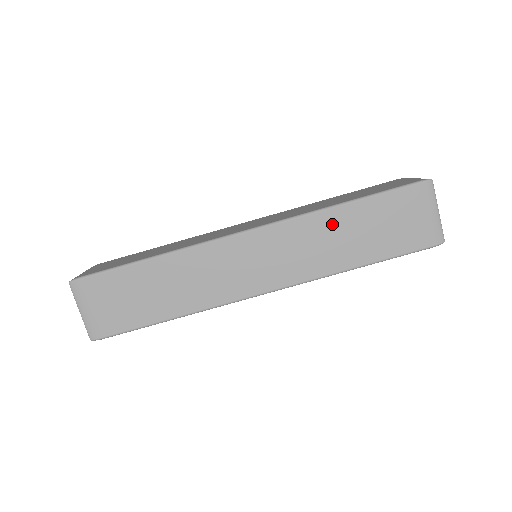
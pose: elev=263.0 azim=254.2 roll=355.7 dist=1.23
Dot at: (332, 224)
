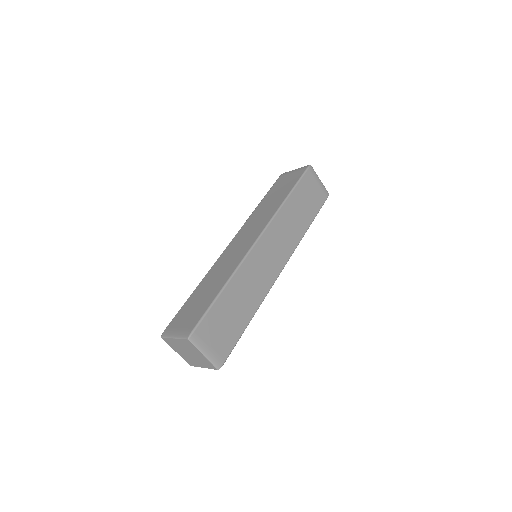
Dot at: (261, 208)
